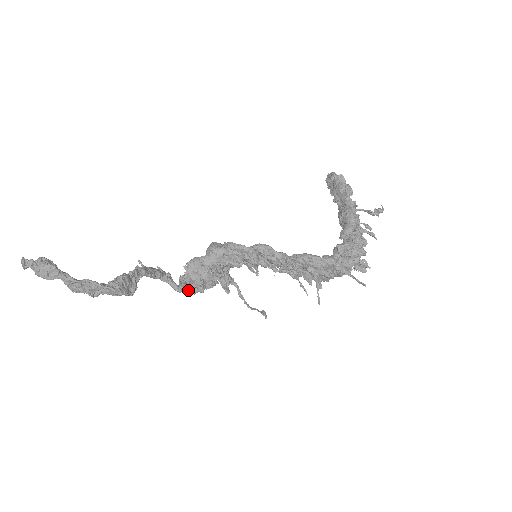
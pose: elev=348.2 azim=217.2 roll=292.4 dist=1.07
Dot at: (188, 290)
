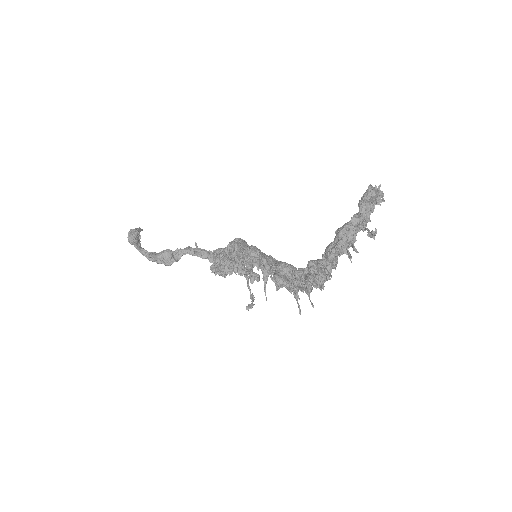
Dot at: (216, 272)
